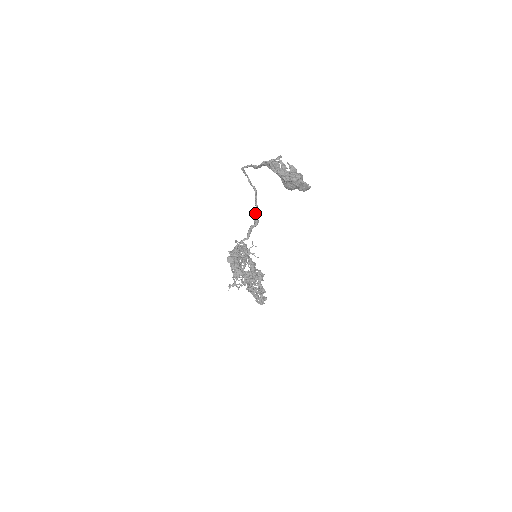
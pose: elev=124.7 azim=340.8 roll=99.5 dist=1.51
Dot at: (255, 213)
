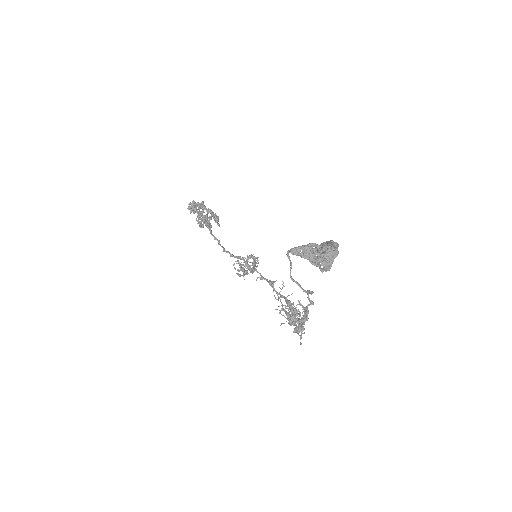
Dot at: (308, 298)
